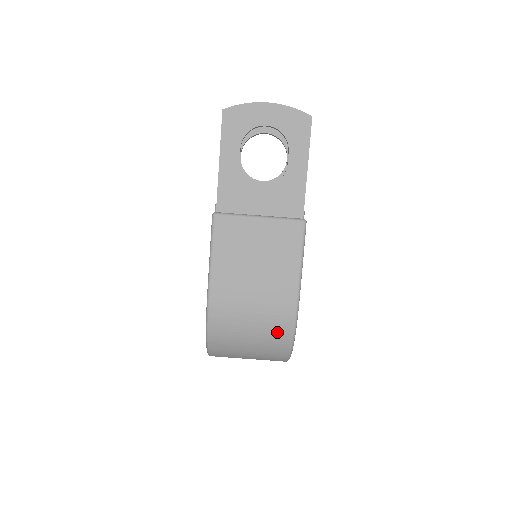
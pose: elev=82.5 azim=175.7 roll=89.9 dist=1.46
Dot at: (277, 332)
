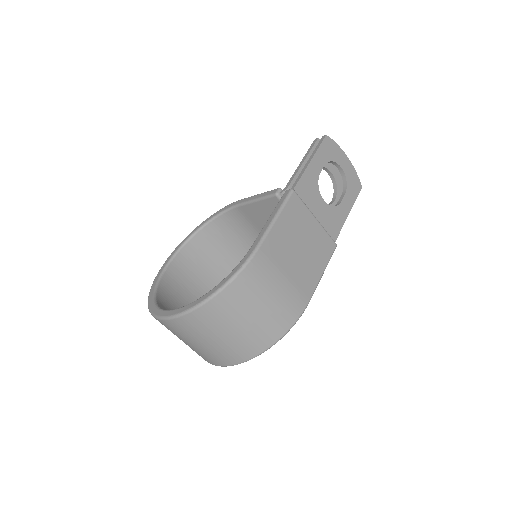
Dot at: (282, 317)
